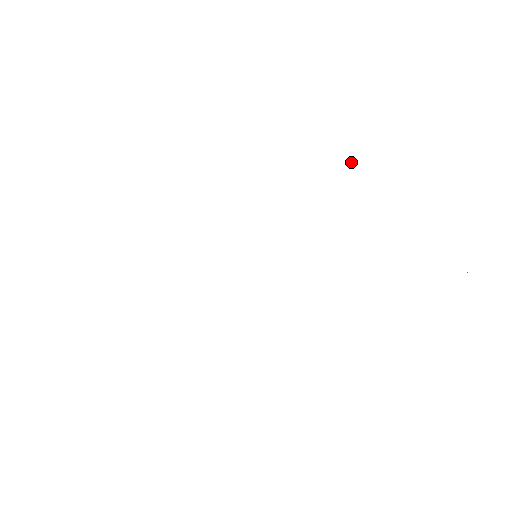
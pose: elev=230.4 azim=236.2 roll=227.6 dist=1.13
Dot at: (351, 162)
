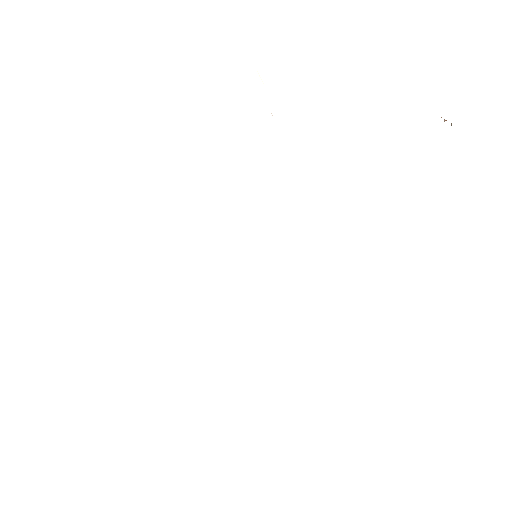
Dot at: occluded
